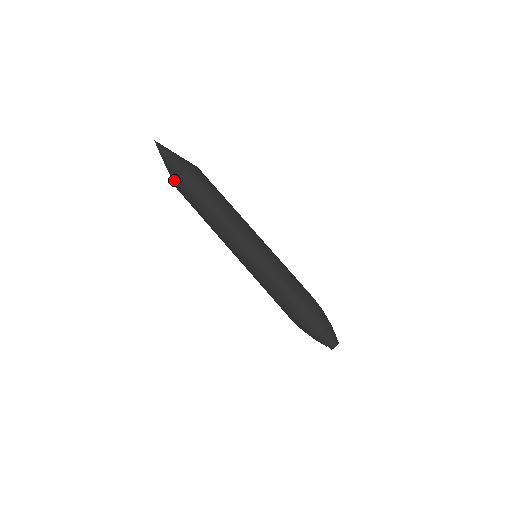
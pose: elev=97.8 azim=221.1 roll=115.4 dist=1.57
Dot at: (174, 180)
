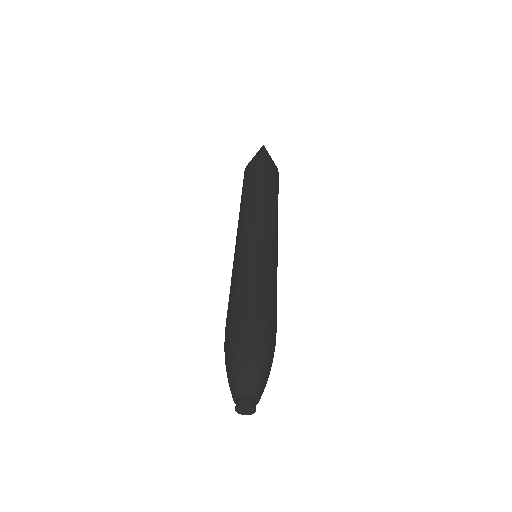
Dot at: (248, 163)
